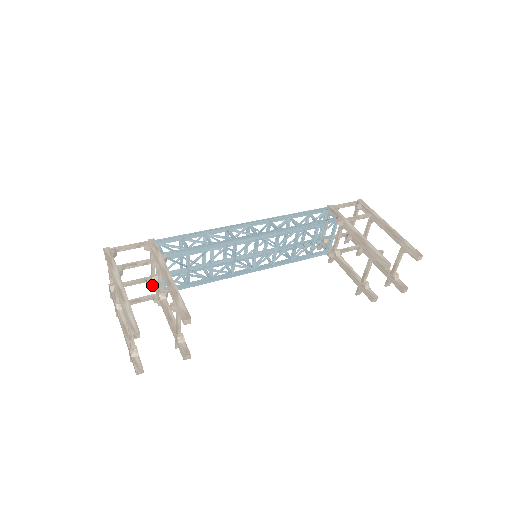
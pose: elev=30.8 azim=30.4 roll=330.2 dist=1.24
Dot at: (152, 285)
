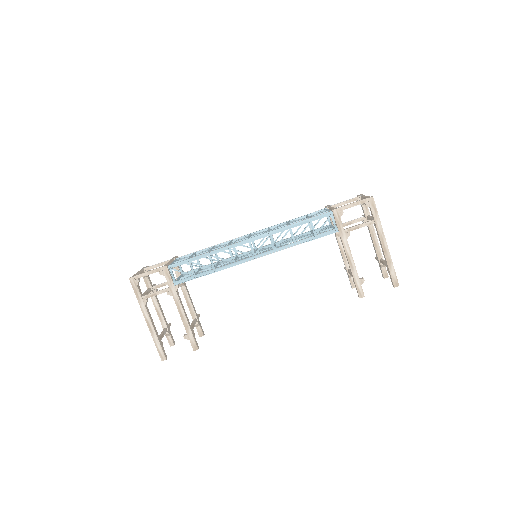
Dot at: occluded
